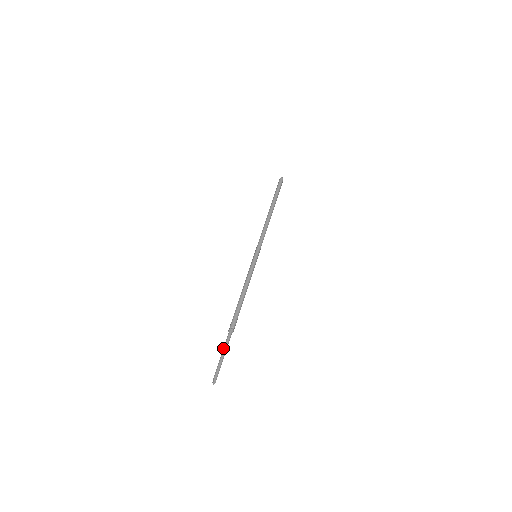
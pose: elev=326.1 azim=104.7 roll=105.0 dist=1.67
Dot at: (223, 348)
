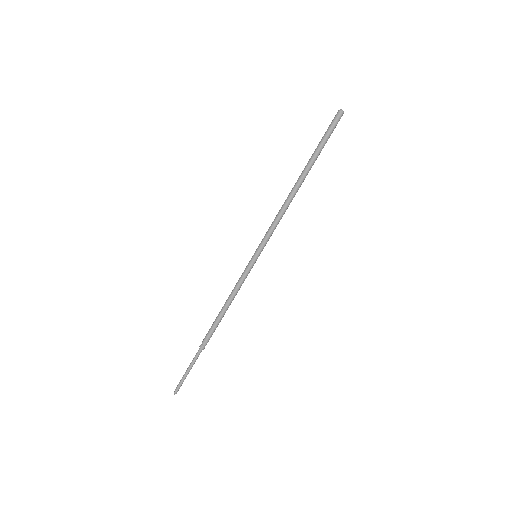
Dot at: (190, 364)
